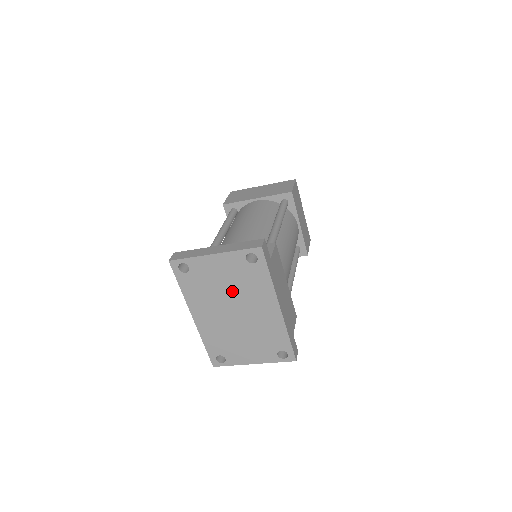
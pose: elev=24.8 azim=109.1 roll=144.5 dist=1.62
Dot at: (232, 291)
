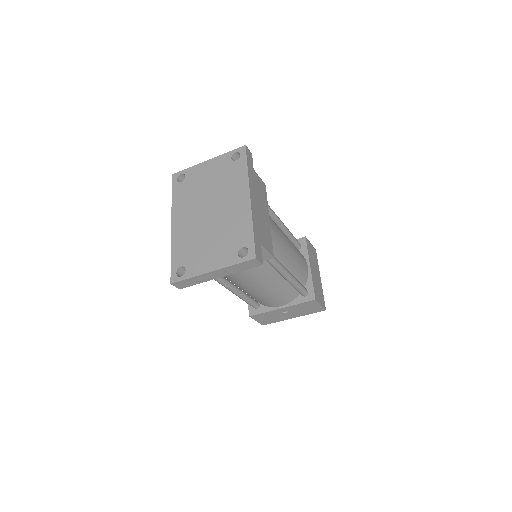
Dot at: (213, 190)
